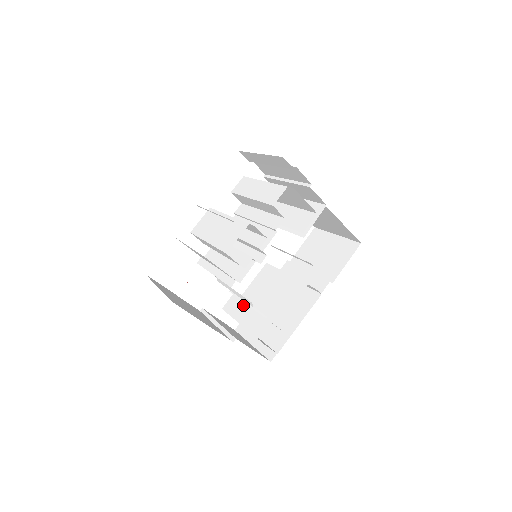
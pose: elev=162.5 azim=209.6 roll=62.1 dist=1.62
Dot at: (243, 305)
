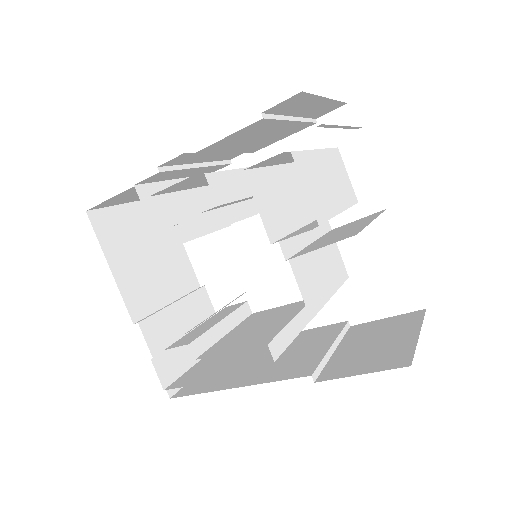
Dot at: (226, 314)
